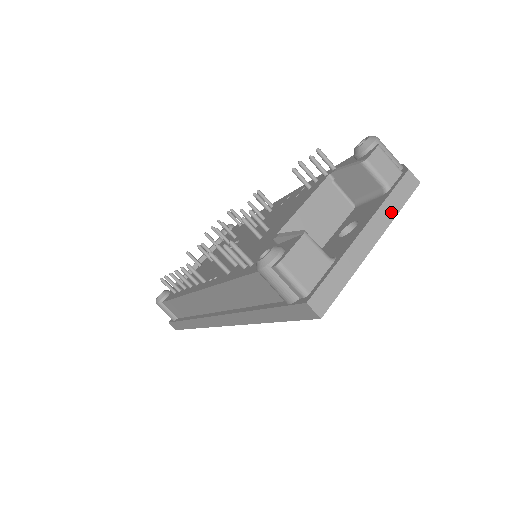
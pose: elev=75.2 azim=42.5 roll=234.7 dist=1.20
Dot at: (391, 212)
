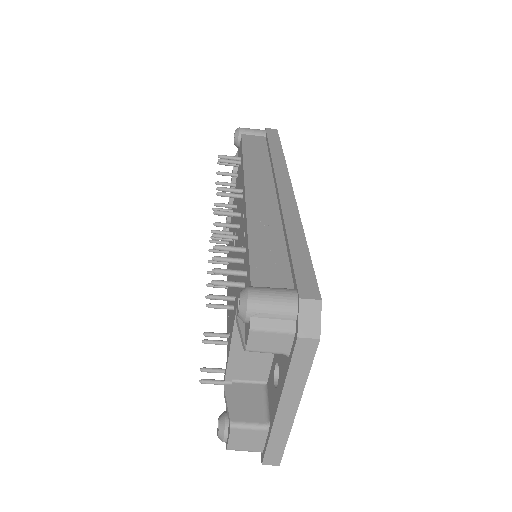
Dot at: (299, 382)
